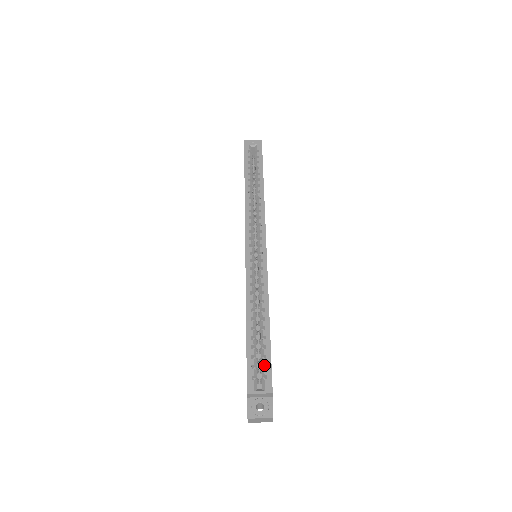
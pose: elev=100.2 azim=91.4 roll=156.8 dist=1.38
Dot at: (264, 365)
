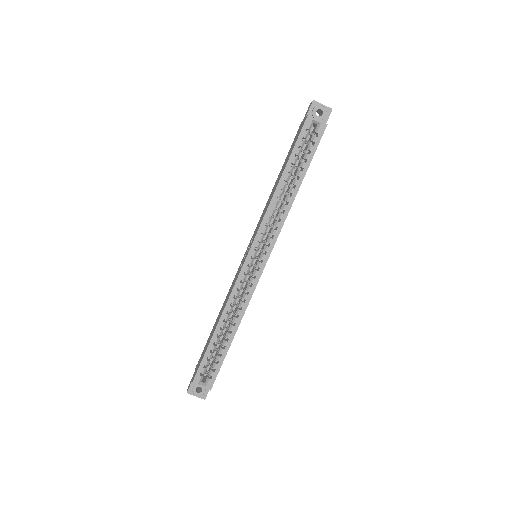
Dot at: (214, 368)
